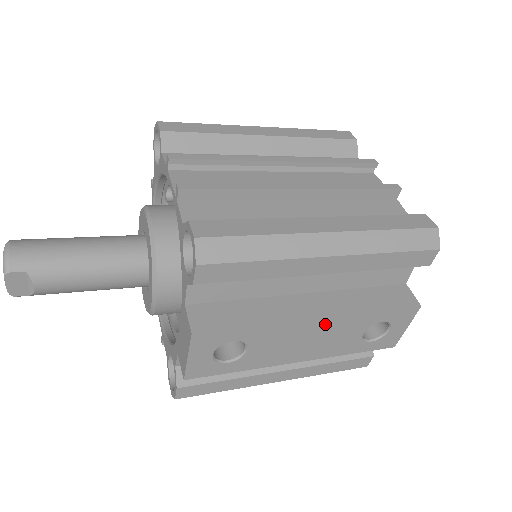
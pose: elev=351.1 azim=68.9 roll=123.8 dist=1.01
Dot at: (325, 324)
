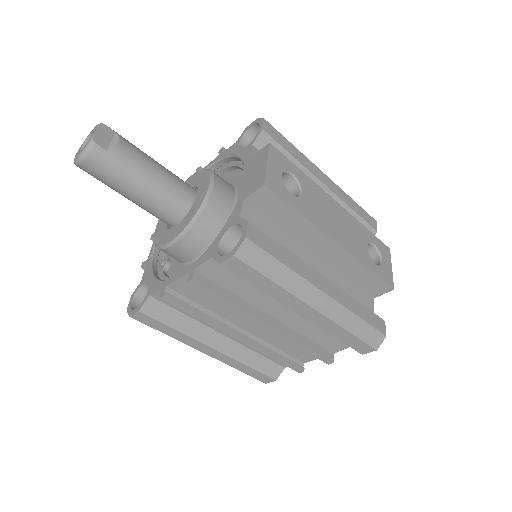
Dot at: (341, 212)
